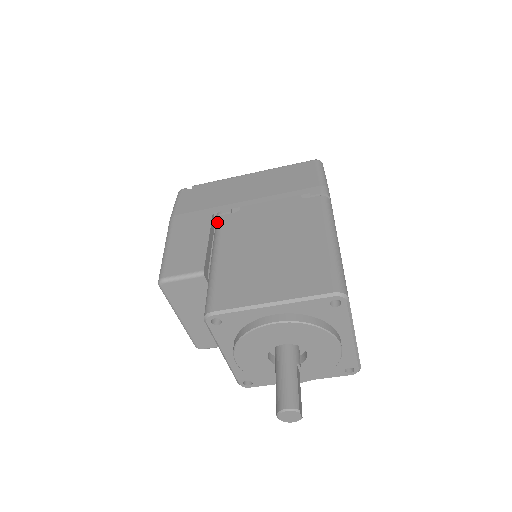
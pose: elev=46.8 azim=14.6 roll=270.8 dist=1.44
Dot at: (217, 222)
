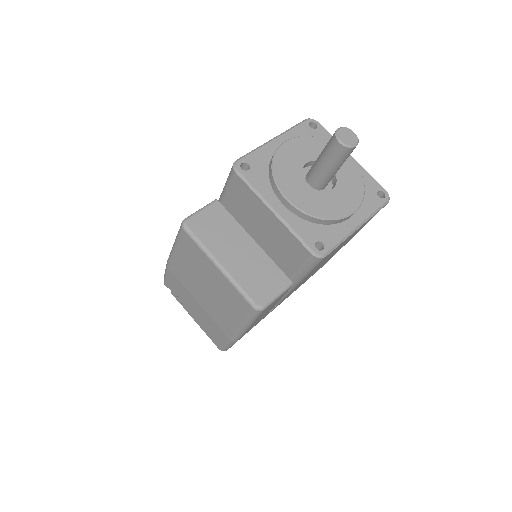
Dot at: occluded
